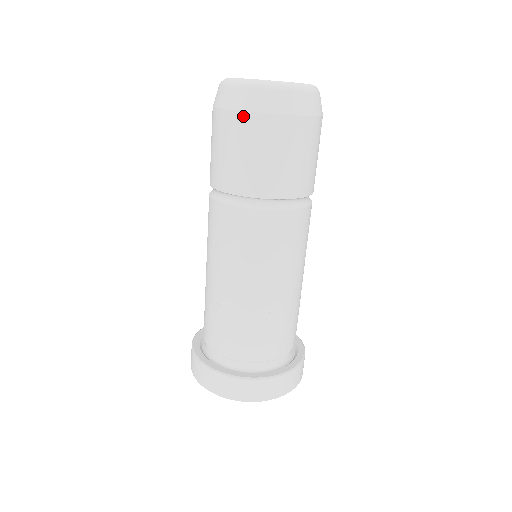
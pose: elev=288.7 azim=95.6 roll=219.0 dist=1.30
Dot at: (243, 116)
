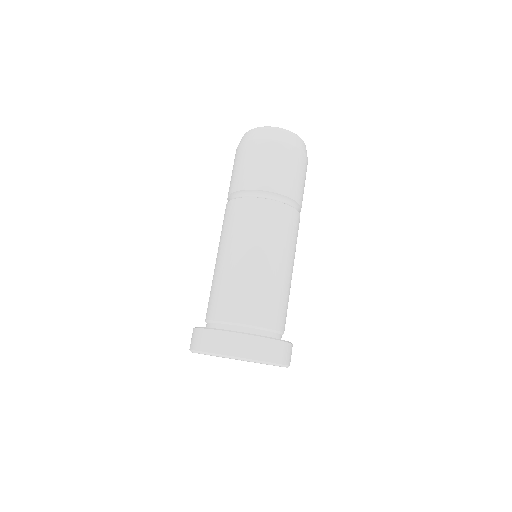
Dot at: (257, 142)
